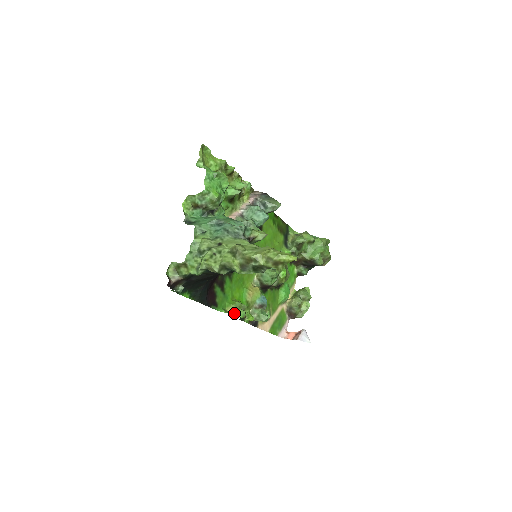
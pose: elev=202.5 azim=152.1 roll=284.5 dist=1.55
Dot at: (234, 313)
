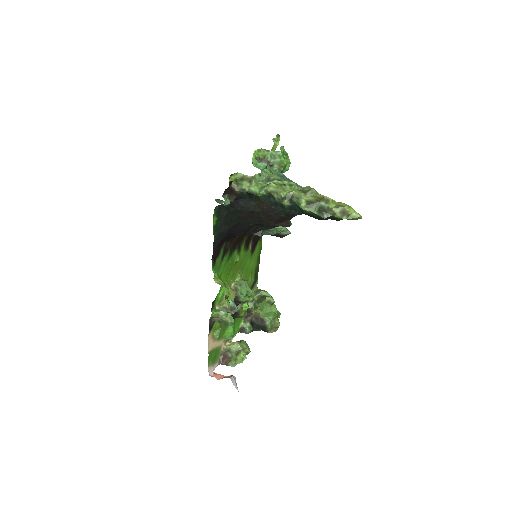
Dot at: (222, 285)
